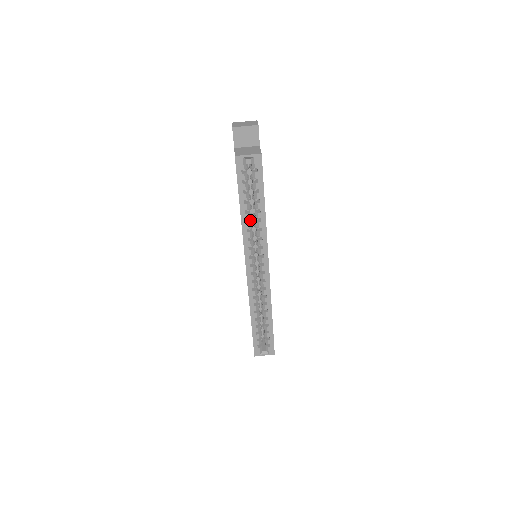
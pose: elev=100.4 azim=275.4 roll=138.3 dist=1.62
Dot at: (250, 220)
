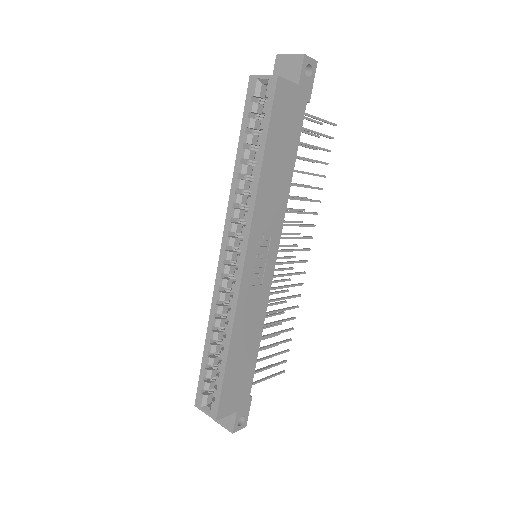
Dot at: (247, 180)
